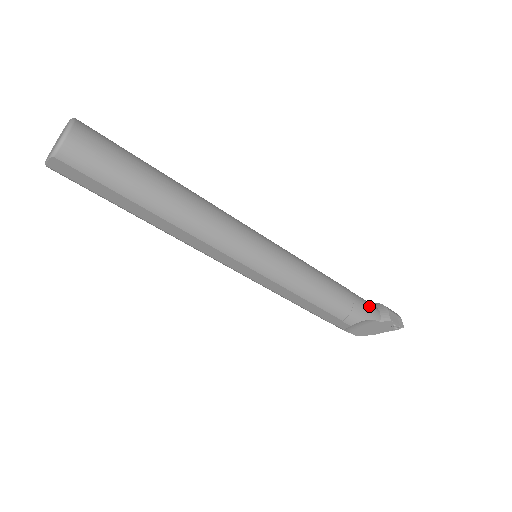
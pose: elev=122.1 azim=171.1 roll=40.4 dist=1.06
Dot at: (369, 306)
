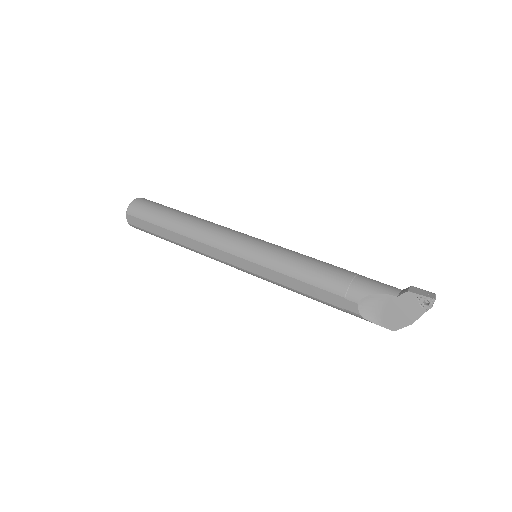
Dot at: (382, 284)
